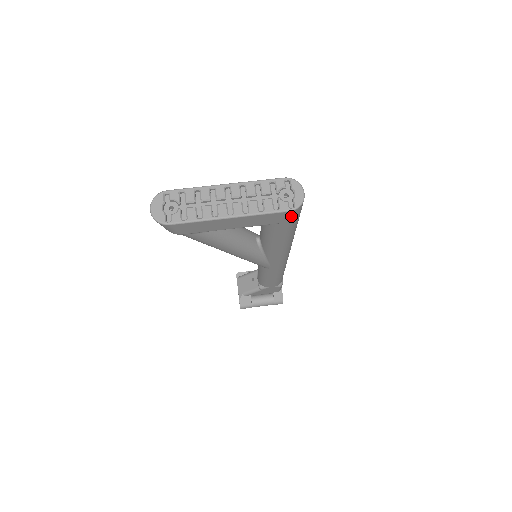
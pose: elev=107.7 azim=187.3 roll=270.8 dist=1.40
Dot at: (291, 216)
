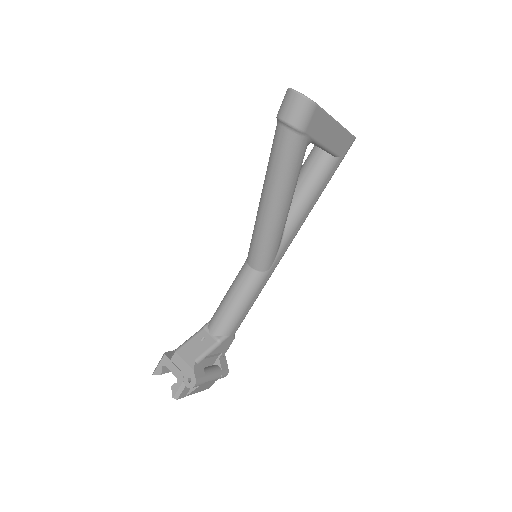
Dot at: (349, 148)
